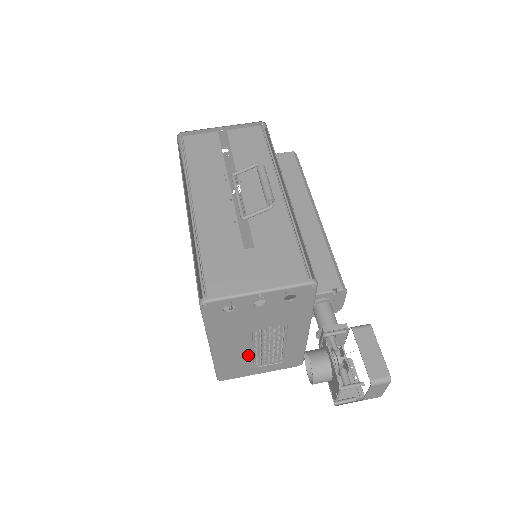
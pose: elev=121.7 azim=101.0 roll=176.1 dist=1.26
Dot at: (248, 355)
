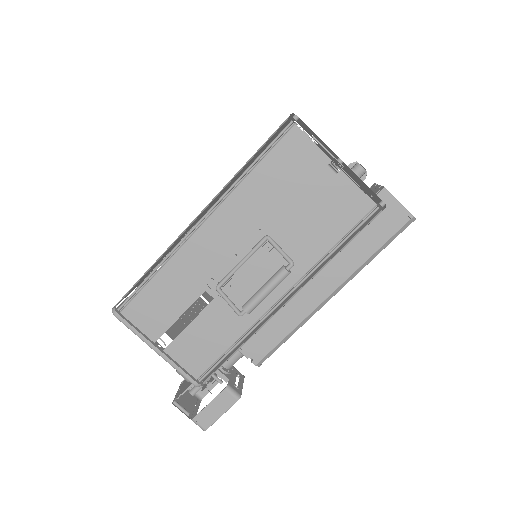
Dot at: occluded
